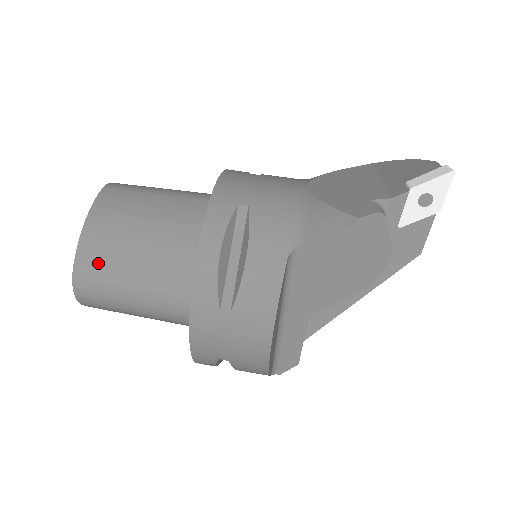
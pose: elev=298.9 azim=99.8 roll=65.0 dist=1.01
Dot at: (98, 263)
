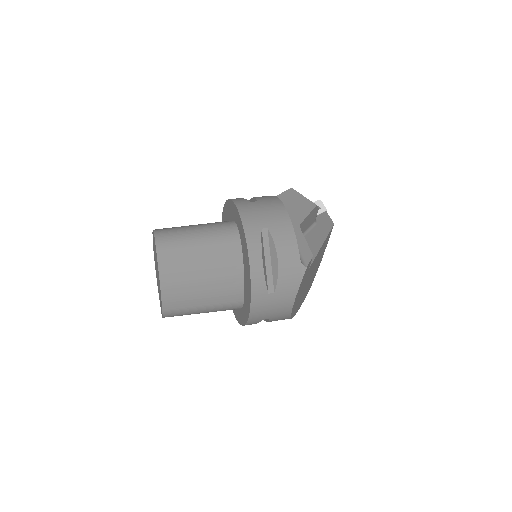
Dot at: occluded
